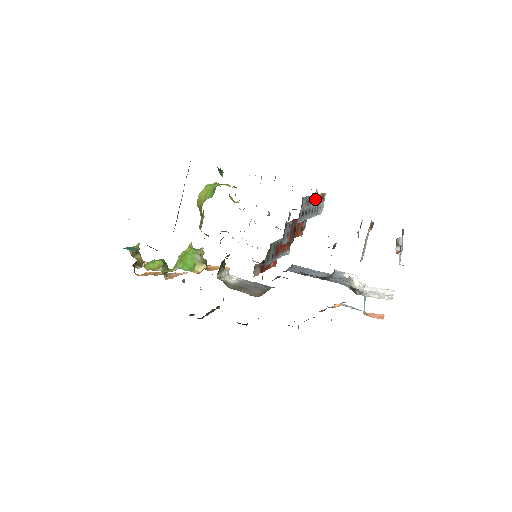
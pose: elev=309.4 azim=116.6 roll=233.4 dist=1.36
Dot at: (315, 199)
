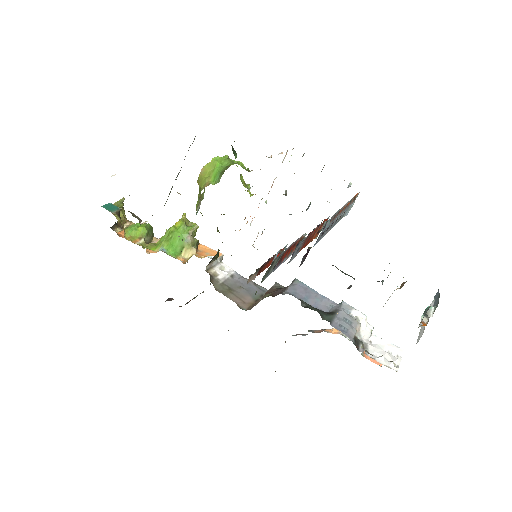
Dot at: (344, 207)
